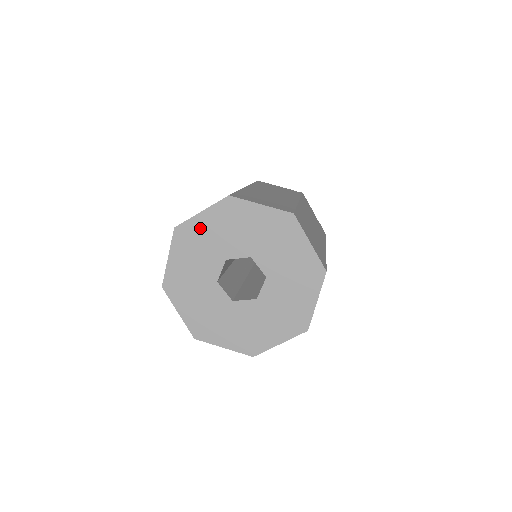
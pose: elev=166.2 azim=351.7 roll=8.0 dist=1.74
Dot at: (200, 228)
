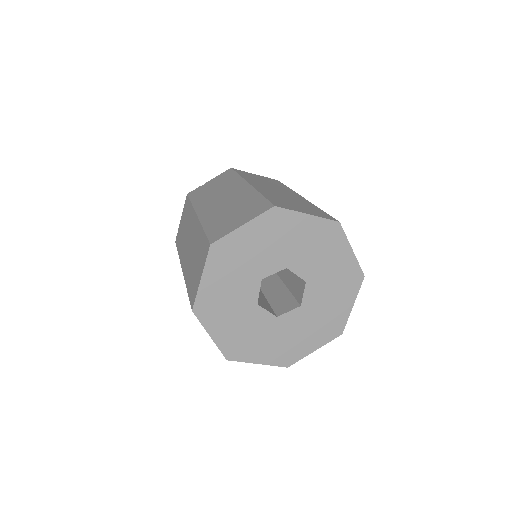
Dot at: (294, 226)
